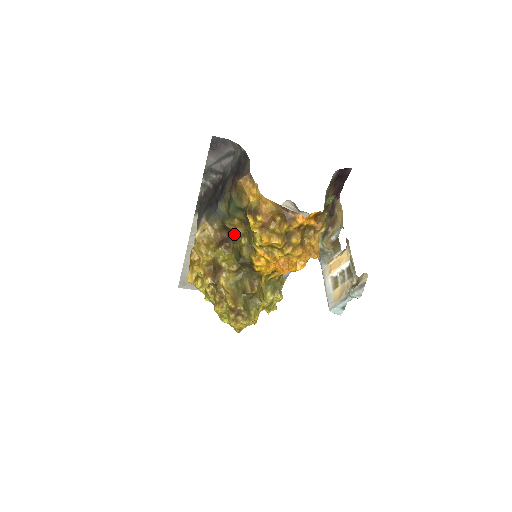
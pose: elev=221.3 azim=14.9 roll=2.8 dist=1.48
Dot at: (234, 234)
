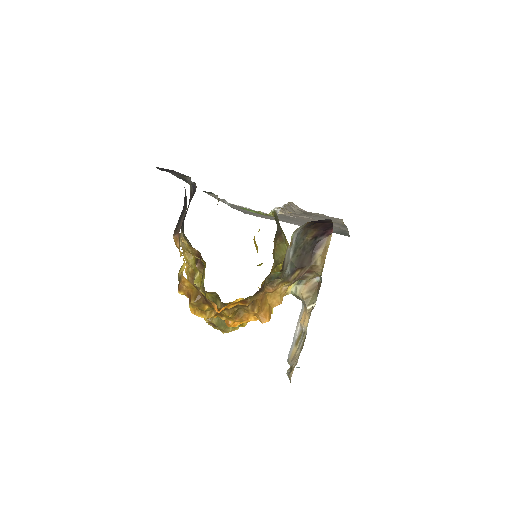
Dot at: occluded
